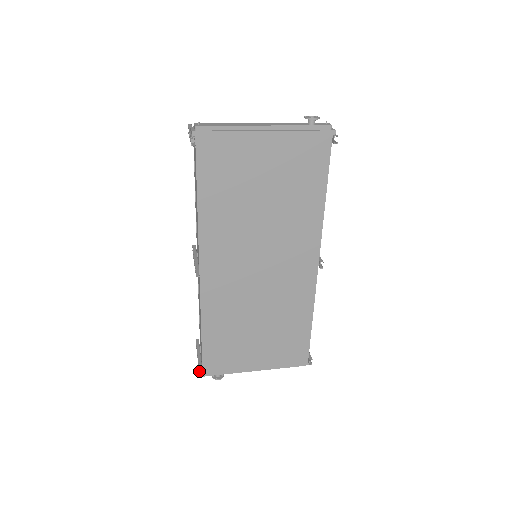
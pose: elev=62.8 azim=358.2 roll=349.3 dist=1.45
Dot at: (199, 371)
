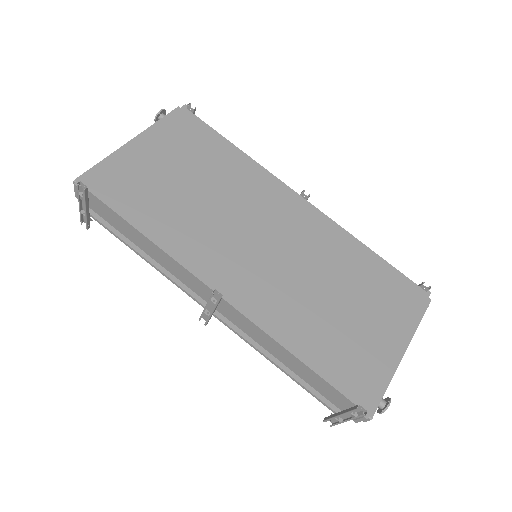
Dot at: (359, 417)
